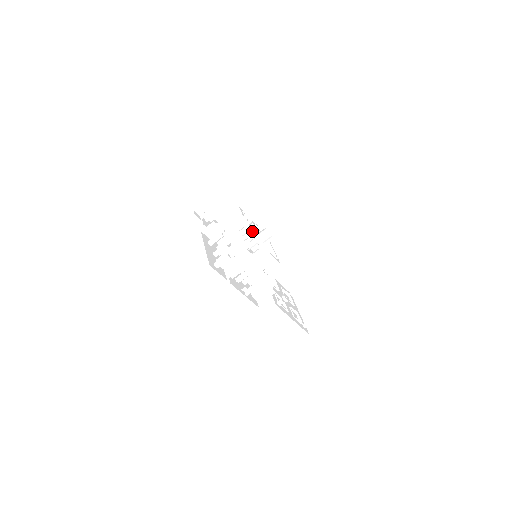
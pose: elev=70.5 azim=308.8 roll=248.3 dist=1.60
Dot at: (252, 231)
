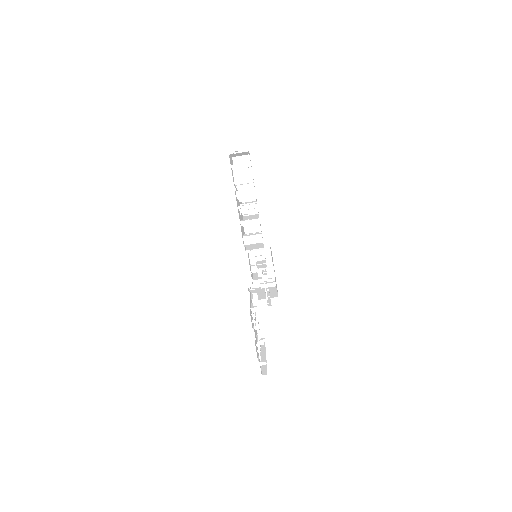
Dot at: occluded
